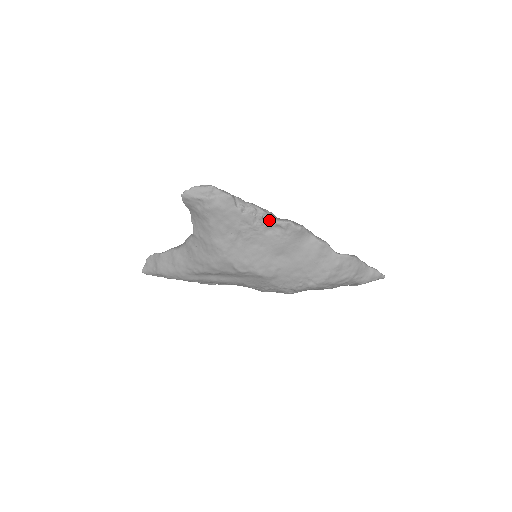
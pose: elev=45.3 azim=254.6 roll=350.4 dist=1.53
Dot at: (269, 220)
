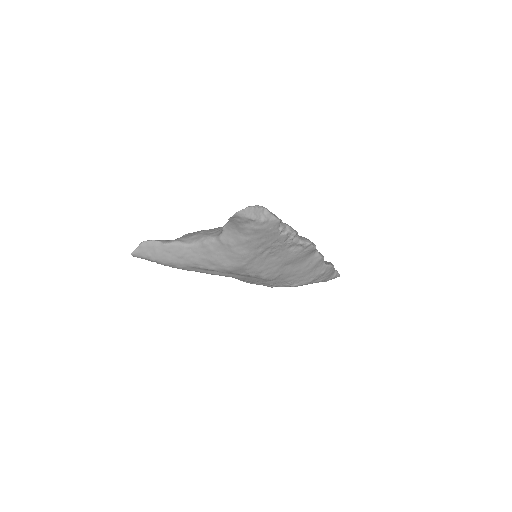
Dot at: (297, 240)
